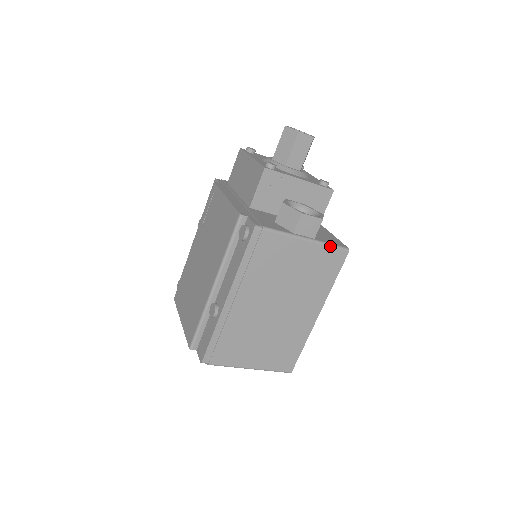
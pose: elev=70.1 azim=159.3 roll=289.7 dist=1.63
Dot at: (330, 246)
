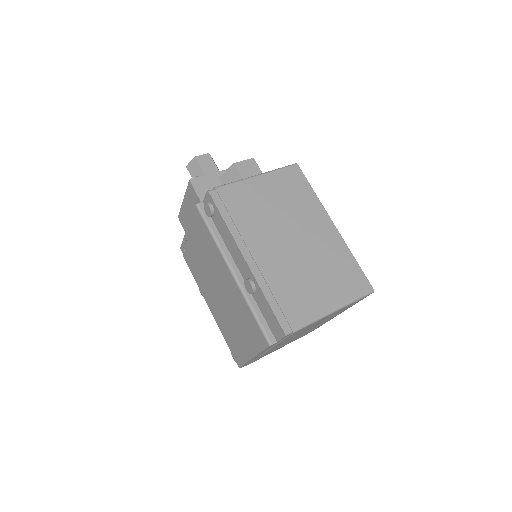
Dot at: (279, 169)
